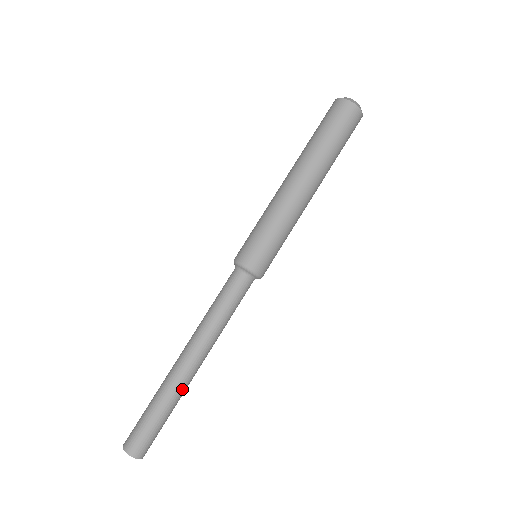
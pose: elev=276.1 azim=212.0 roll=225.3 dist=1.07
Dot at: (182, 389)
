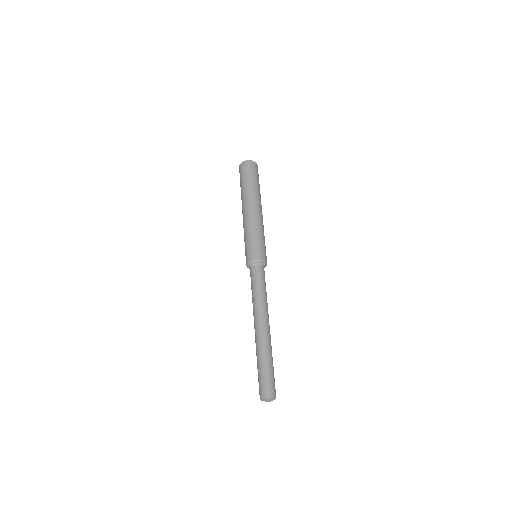
Dot at: (266, 343)
